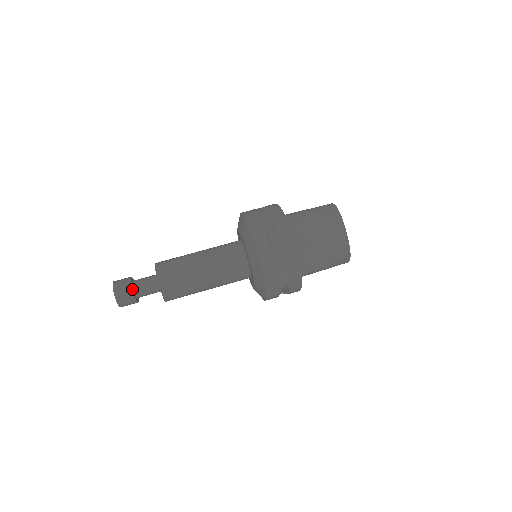
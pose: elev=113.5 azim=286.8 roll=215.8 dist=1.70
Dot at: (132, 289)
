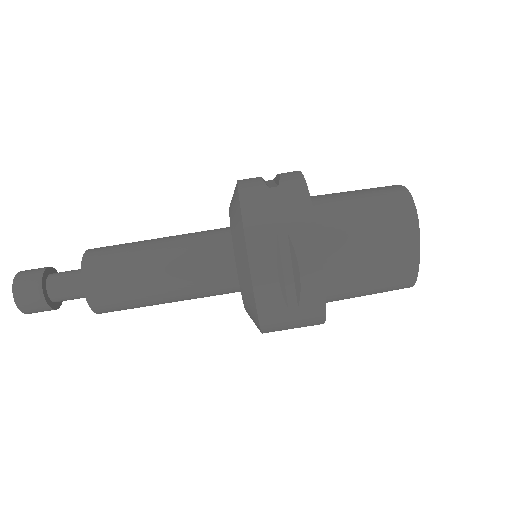
Dot at: (44, 298)
